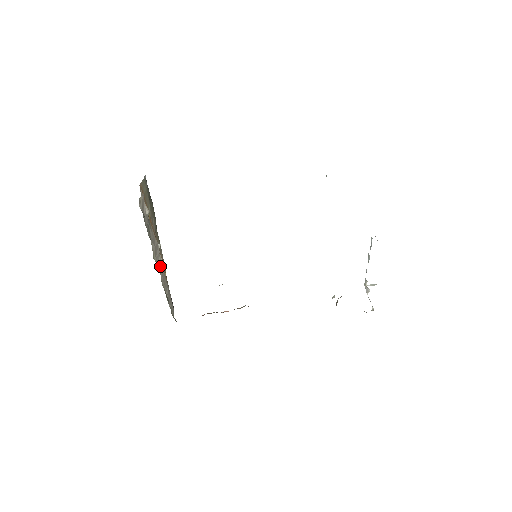
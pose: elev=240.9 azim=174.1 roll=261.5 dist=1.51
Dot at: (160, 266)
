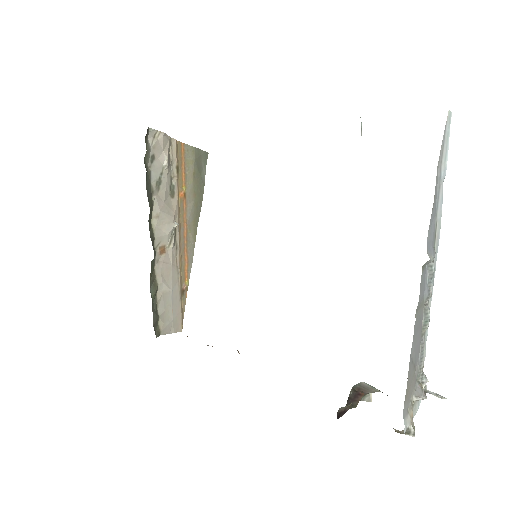
Dot at: (168, 251)
